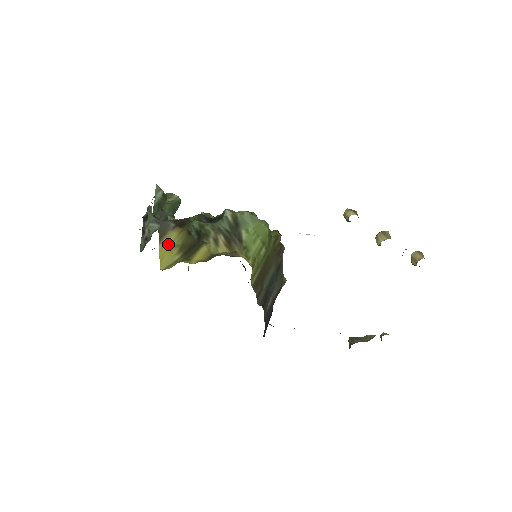
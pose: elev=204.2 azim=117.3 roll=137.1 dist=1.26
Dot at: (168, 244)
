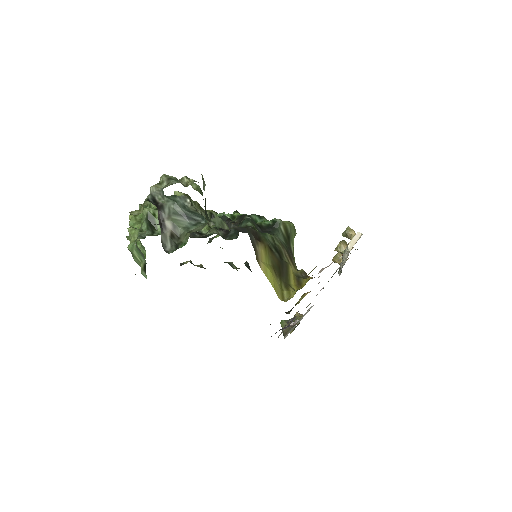
Dot at: (266, 265)
